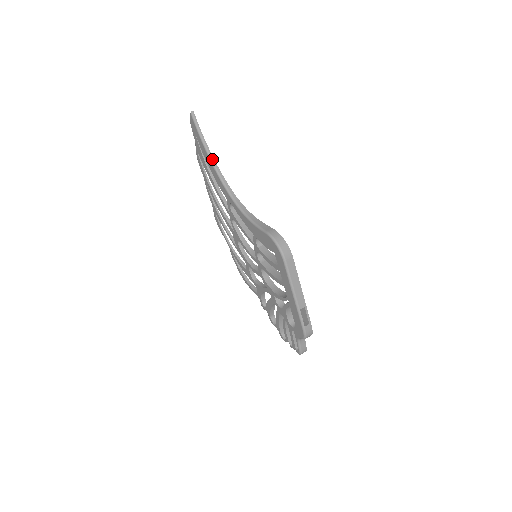
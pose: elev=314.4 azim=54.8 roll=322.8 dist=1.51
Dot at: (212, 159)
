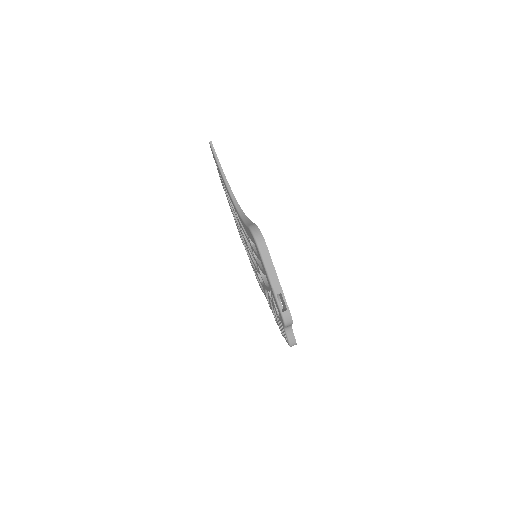
Dot at: (224, 177)
